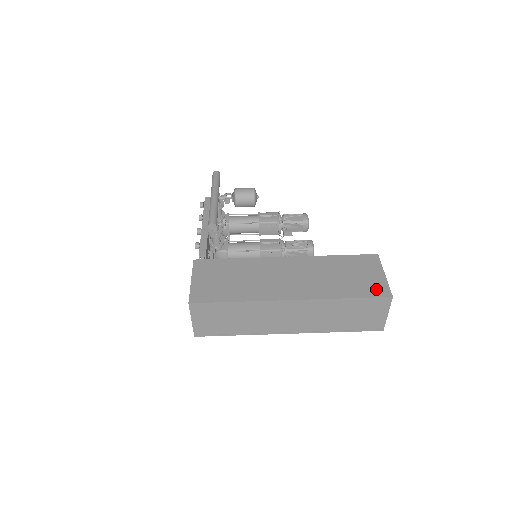
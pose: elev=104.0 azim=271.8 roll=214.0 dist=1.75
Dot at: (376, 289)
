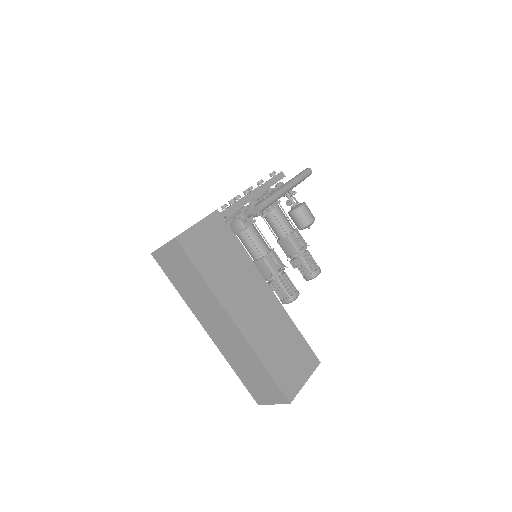
Dot at: (289, 385)
